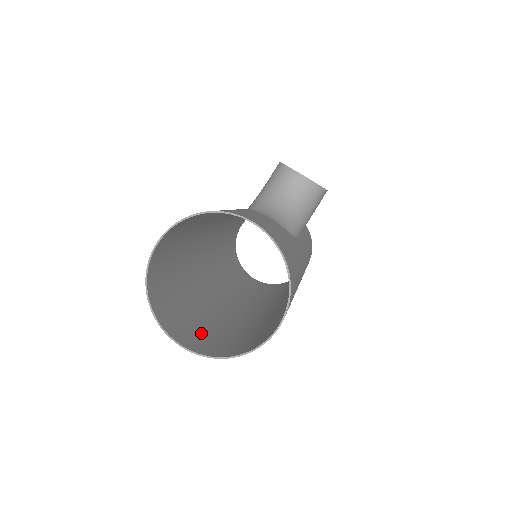
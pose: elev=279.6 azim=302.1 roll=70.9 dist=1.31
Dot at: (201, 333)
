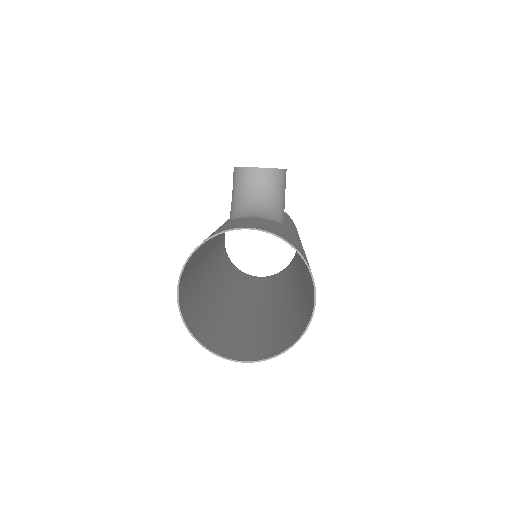
Dot at: (251, 343)
